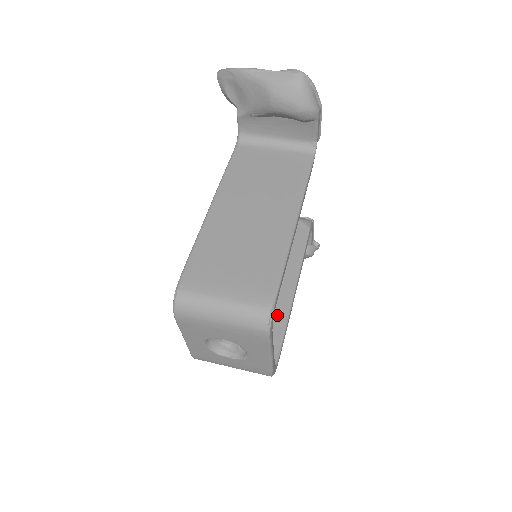
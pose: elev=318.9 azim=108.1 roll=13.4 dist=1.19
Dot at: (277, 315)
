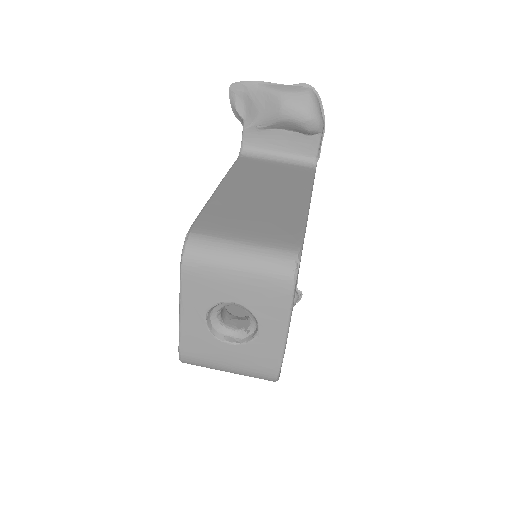
Dot at: occluded
